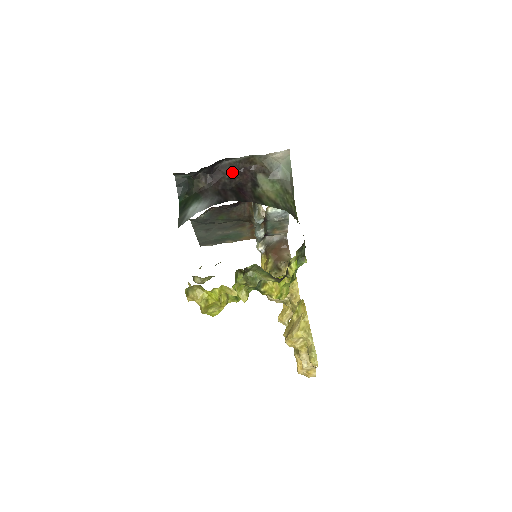
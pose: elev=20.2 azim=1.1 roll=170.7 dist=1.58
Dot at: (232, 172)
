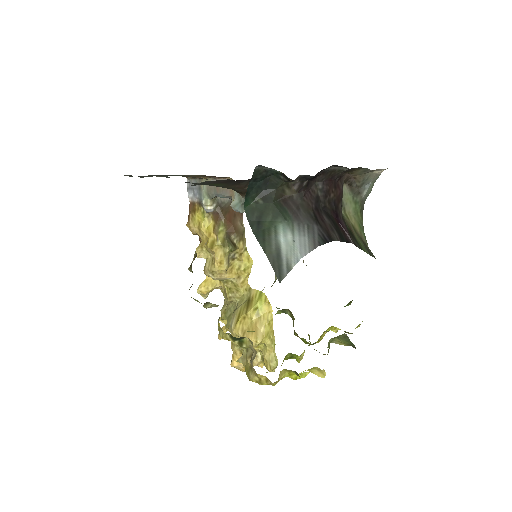
Dot at: (327, 180)
